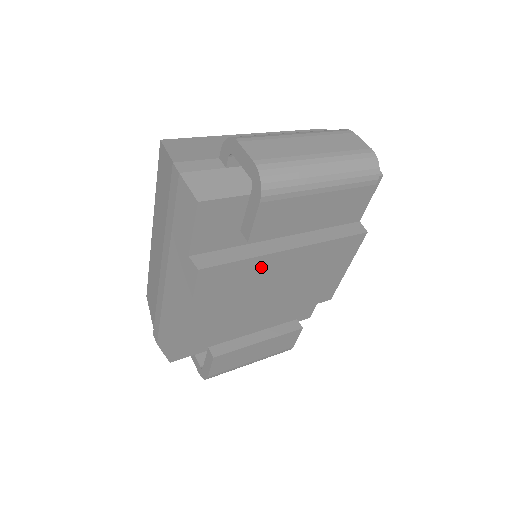
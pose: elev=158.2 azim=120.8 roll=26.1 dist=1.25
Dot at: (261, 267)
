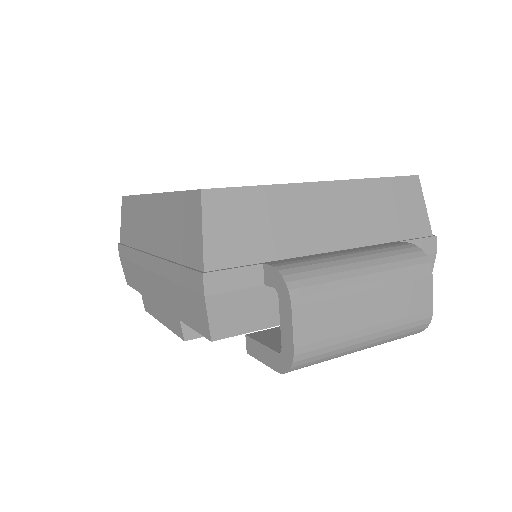
Dot at: occluded
